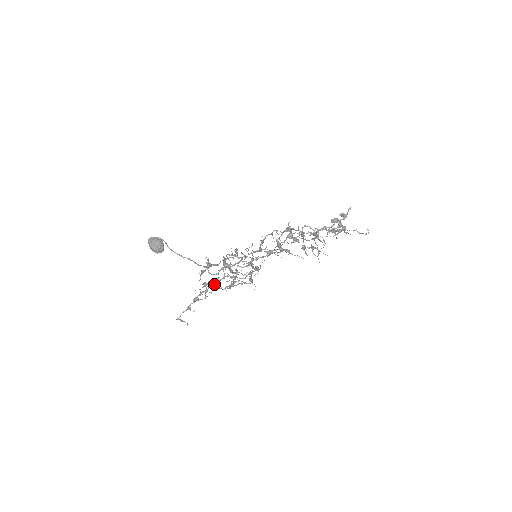
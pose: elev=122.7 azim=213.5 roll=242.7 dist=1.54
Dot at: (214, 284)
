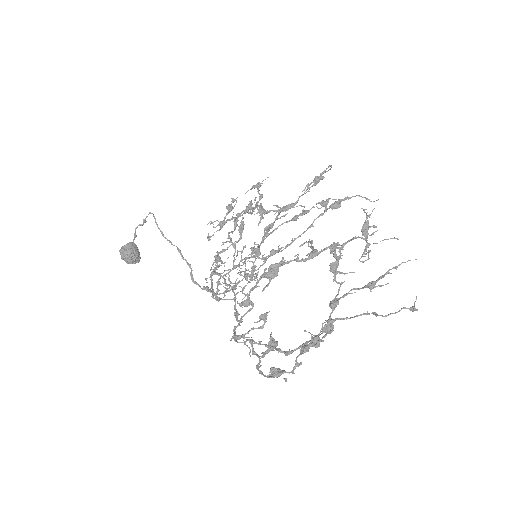
Dot at: (260, 198)
